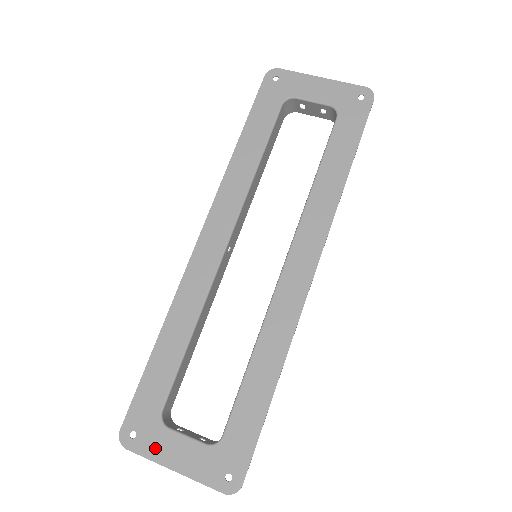
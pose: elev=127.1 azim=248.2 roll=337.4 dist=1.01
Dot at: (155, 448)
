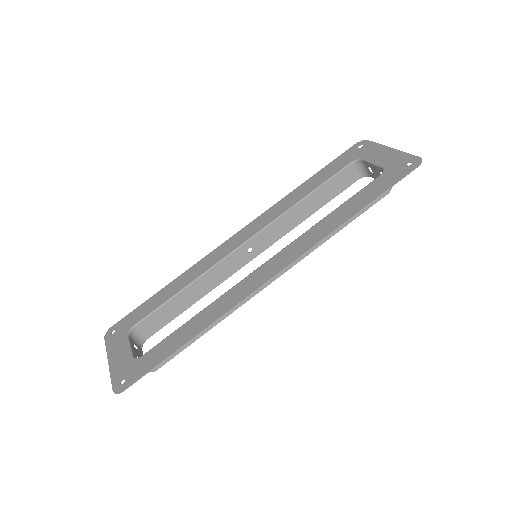
Dot at: (114, 344)
